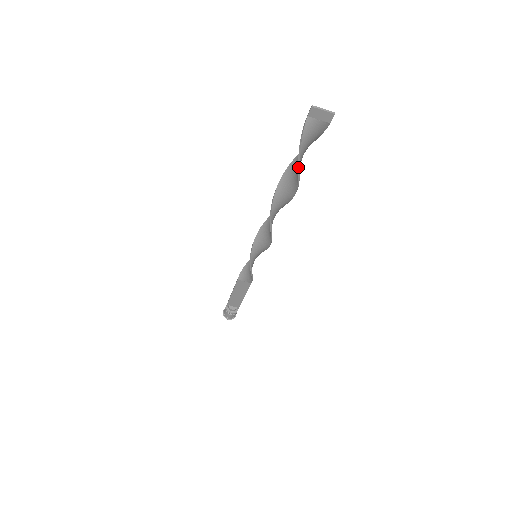
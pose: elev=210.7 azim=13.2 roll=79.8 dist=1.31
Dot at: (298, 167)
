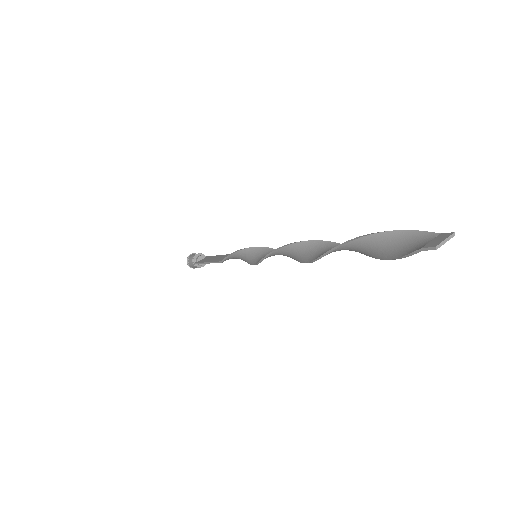
Dot at: occluded
